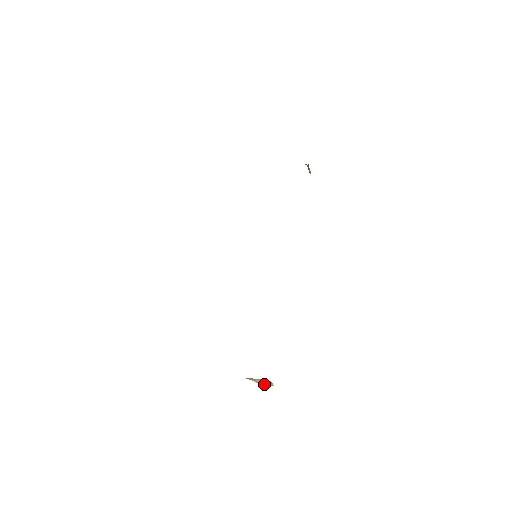
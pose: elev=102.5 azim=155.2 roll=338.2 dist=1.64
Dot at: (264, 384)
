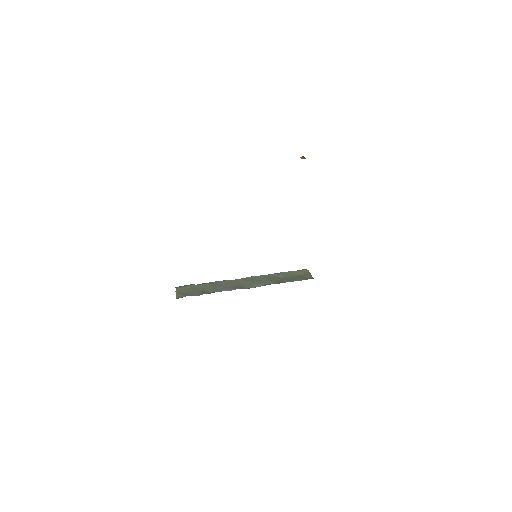
Dot at: occluded
